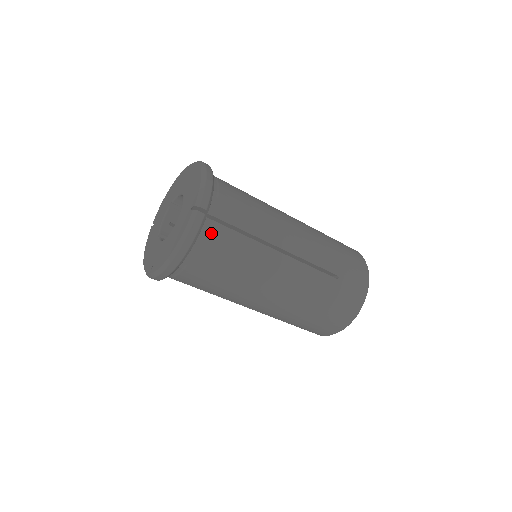
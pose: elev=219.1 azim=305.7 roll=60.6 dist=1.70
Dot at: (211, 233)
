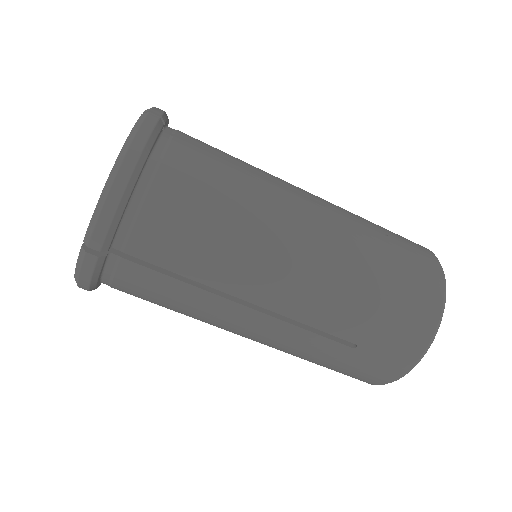
Dot at: (175, 147)
